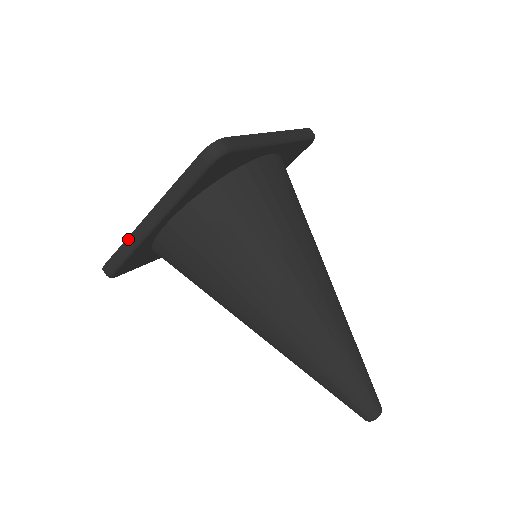
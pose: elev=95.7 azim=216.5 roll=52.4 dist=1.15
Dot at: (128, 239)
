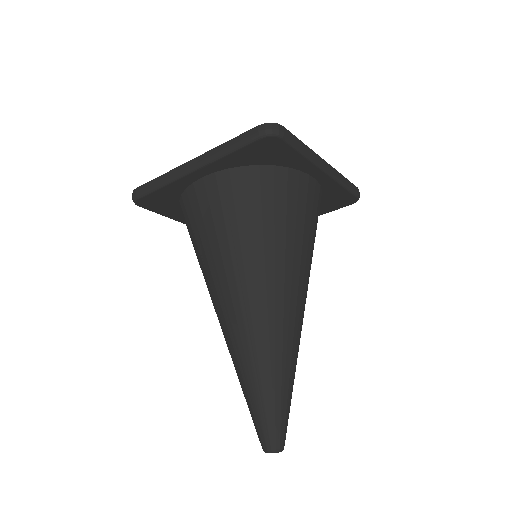
Dot at: (166, 173)
